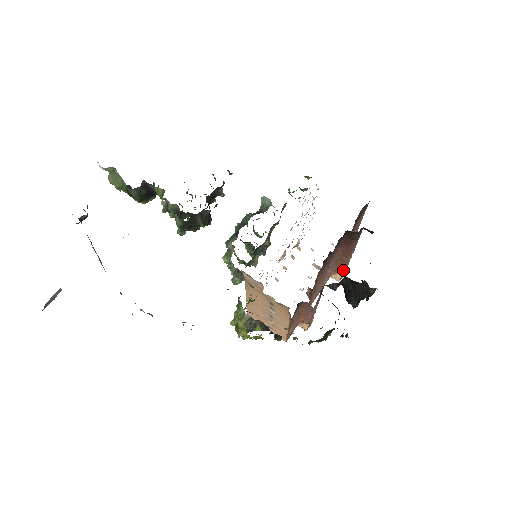
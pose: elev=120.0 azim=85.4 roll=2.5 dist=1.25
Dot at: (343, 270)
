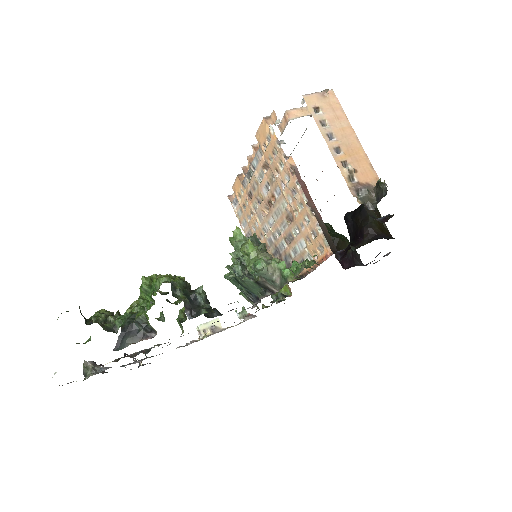
Dot at: occluded
